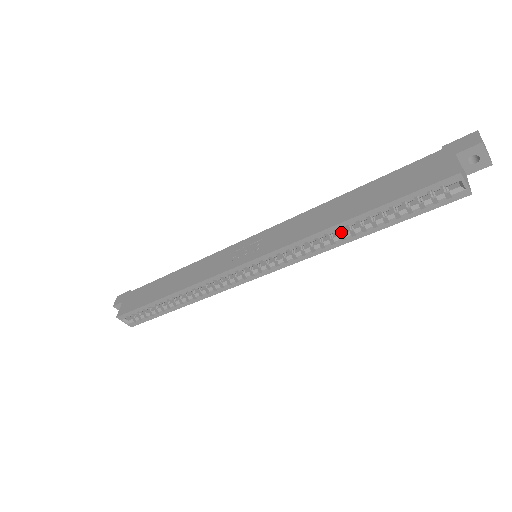
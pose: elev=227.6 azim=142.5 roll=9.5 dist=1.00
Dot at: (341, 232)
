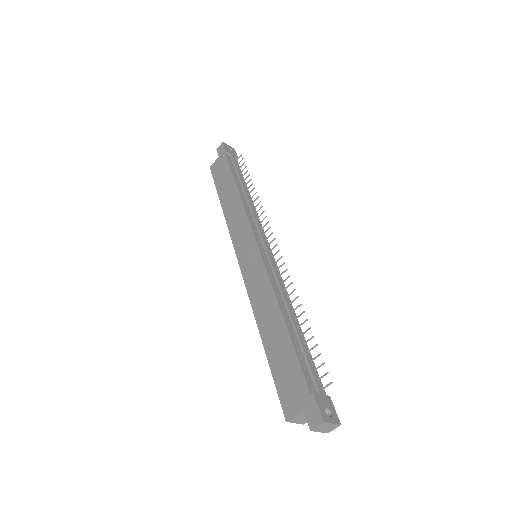
Dot at: occluded
